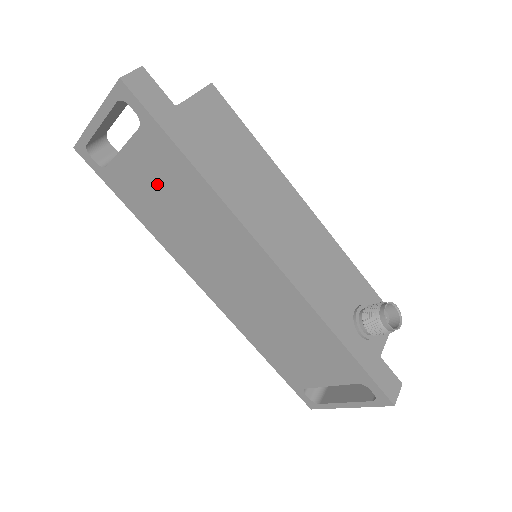
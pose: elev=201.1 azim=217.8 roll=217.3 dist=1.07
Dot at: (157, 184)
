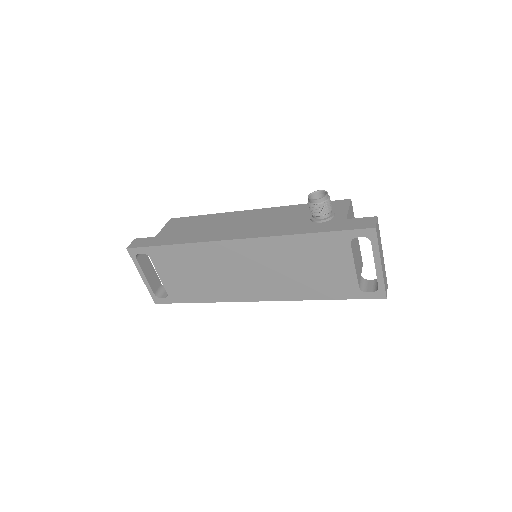
Dot at: (181, 273)
